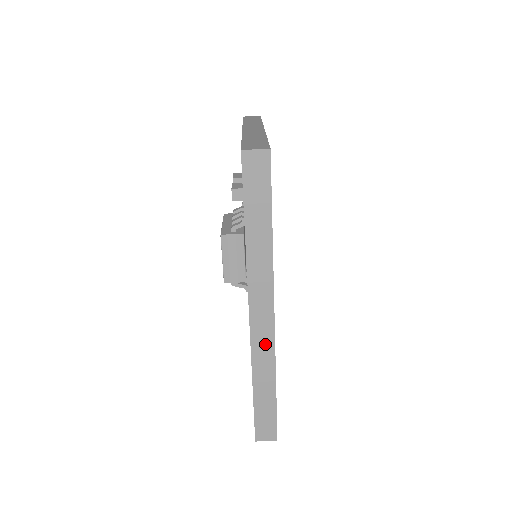
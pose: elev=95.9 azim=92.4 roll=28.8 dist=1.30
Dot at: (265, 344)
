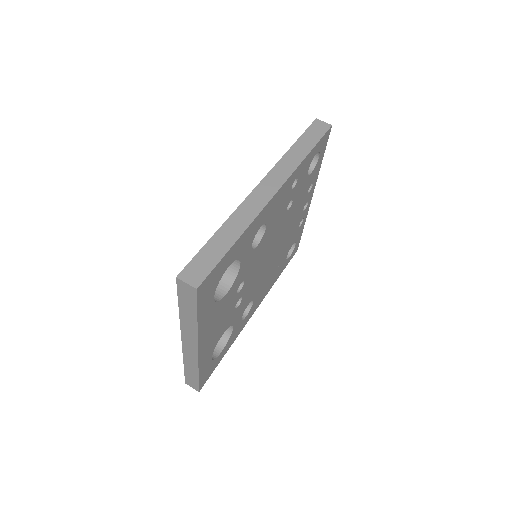
Dot at: (255, 206)
